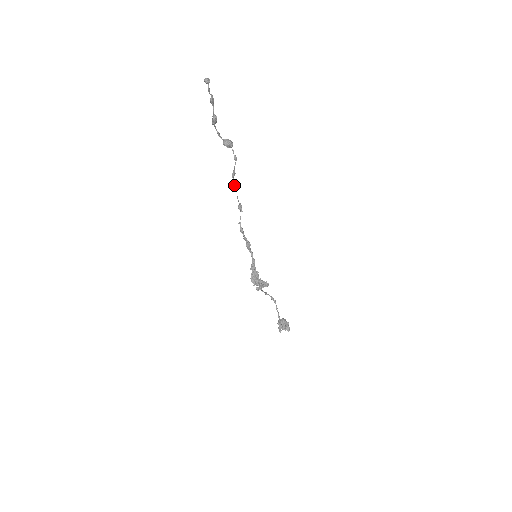
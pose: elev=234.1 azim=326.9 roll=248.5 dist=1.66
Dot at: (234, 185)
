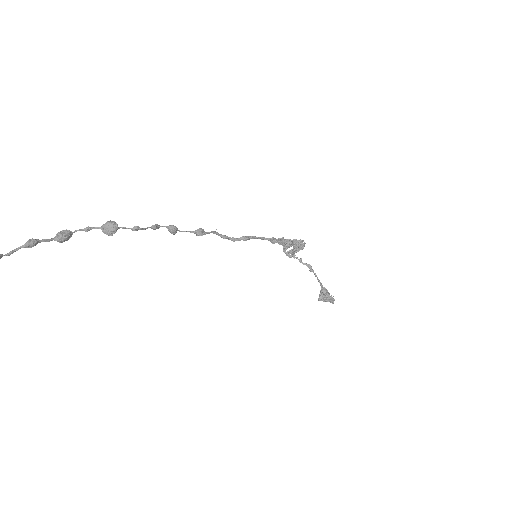
Dot at: (168, 230)
